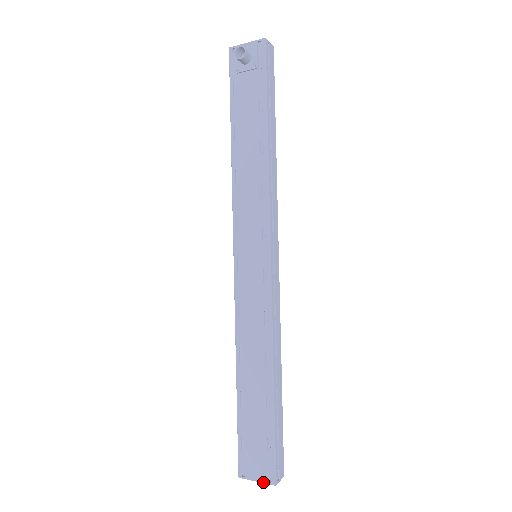
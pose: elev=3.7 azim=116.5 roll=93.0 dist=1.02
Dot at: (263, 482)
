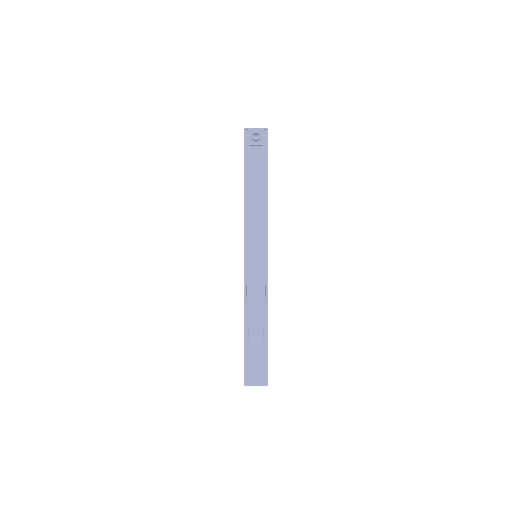
Dot at: occluded
